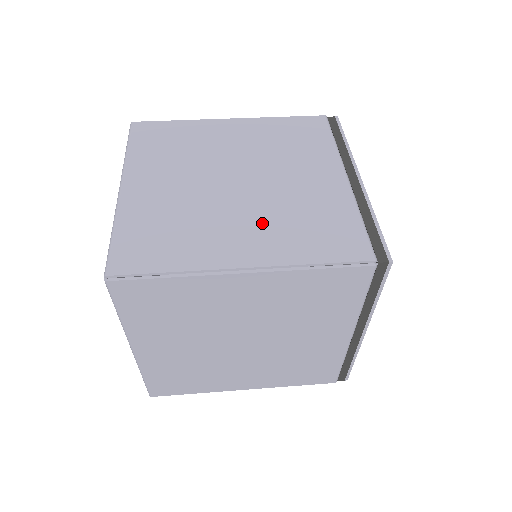
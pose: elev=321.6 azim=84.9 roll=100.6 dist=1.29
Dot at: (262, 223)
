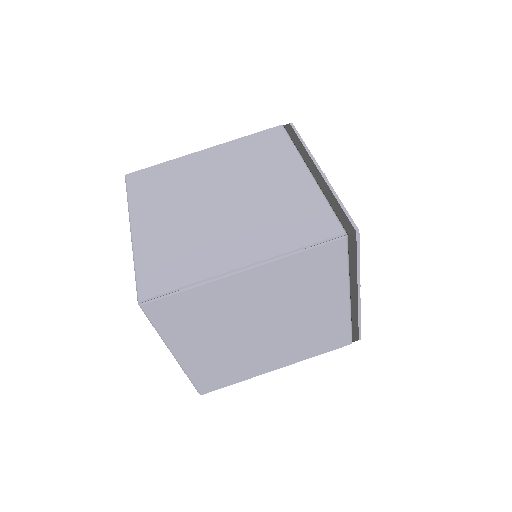
Dot at: (249, 228)
